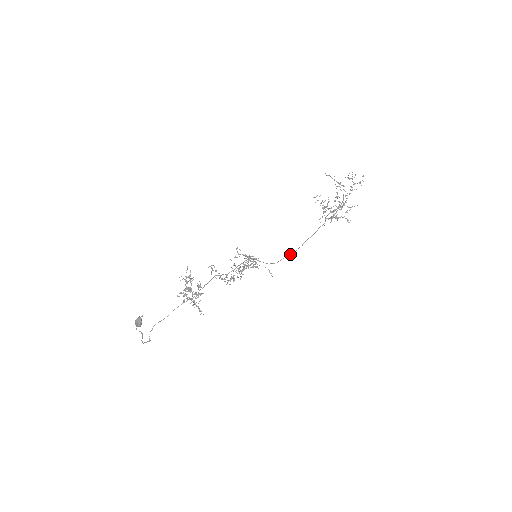
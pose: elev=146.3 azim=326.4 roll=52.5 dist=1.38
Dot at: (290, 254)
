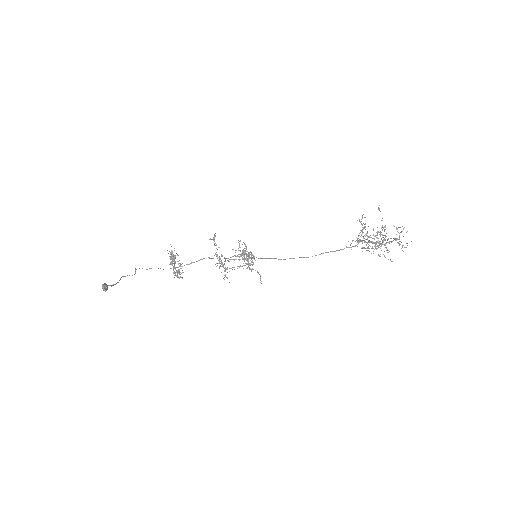
Dot at: (302, 257)
